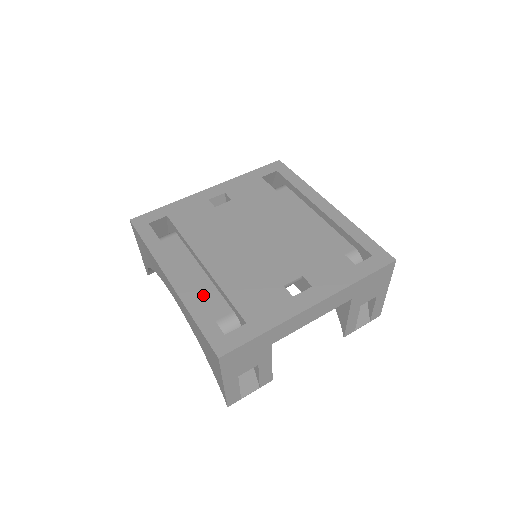
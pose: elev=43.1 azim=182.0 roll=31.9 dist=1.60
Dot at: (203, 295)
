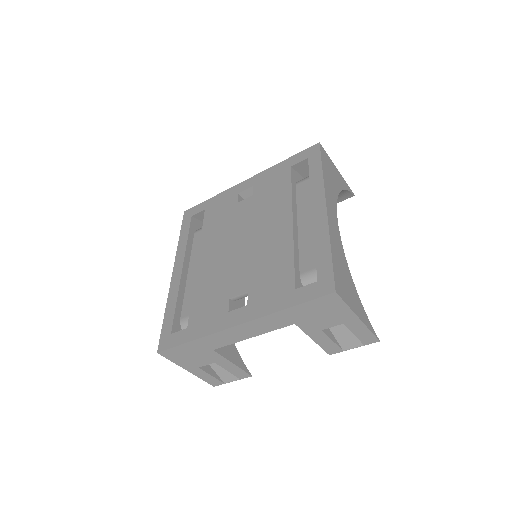
Dot at: (189, 292)
